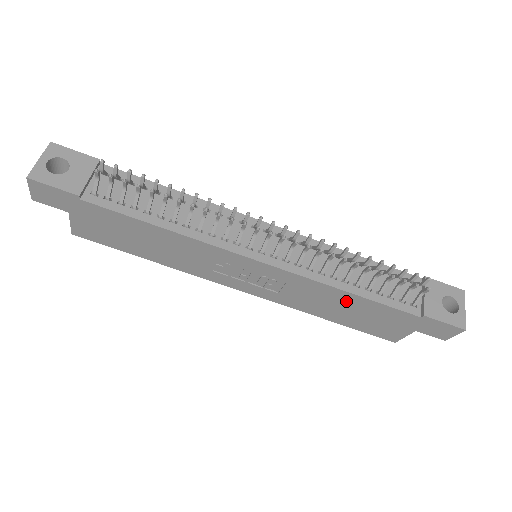
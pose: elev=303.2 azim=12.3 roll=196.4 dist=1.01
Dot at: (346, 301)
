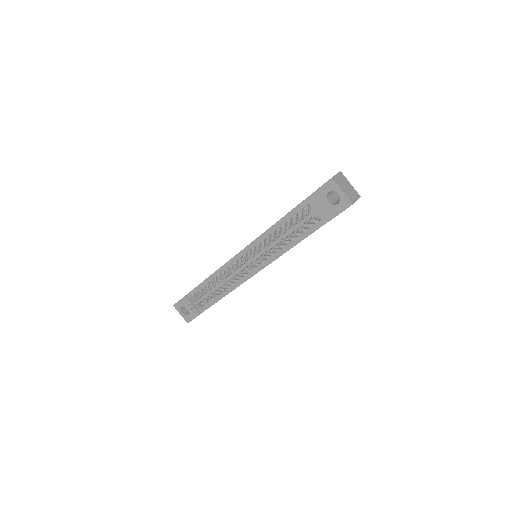
Dot at: occluded
